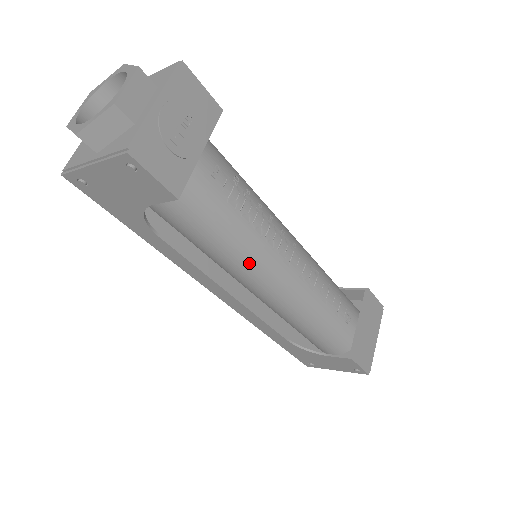
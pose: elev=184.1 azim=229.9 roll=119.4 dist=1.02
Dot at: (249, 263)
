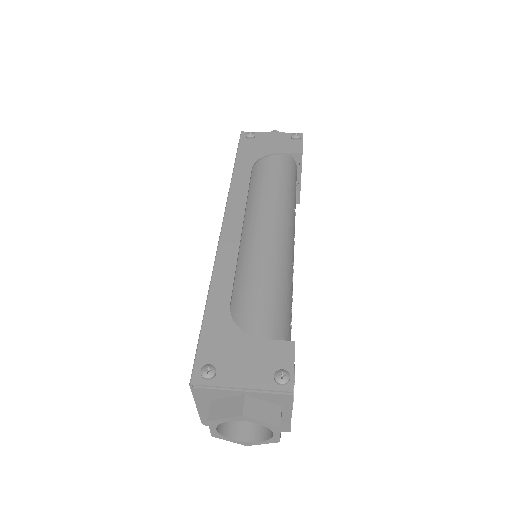
Dot at: occluded
